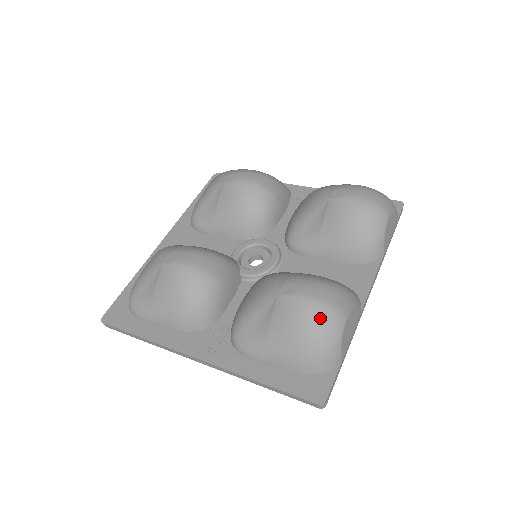
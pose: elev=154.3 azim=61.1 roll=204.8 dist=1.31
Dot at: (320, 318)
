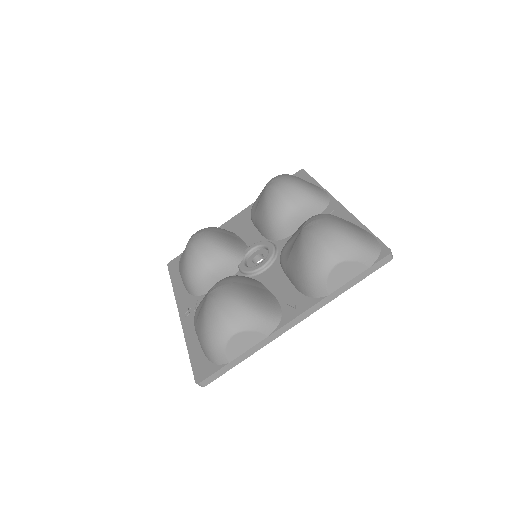
Dot at: (213, 324)
